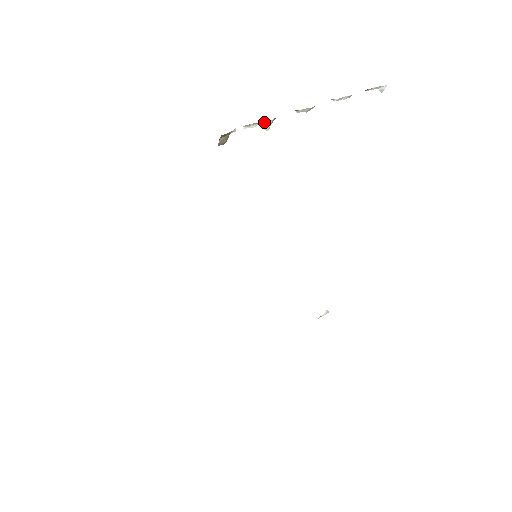
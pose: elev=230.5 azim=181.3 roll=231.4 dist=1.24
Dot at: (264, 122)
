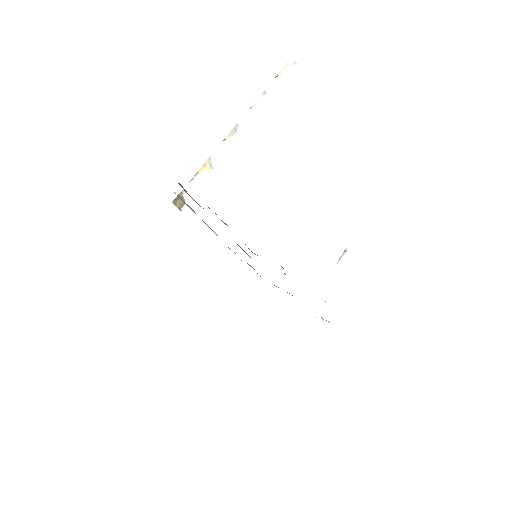
Dot at: (203, 168)
